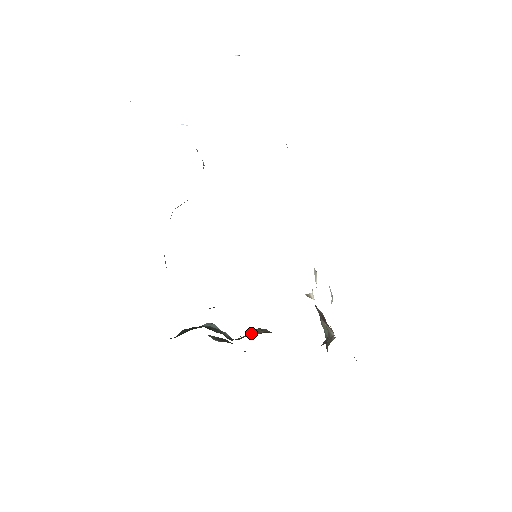
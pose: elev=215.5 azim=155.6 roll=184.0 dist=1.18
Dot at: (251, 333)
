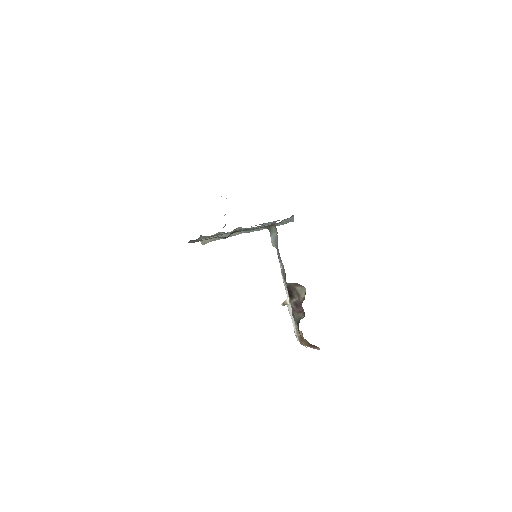
Dot at: occluded
